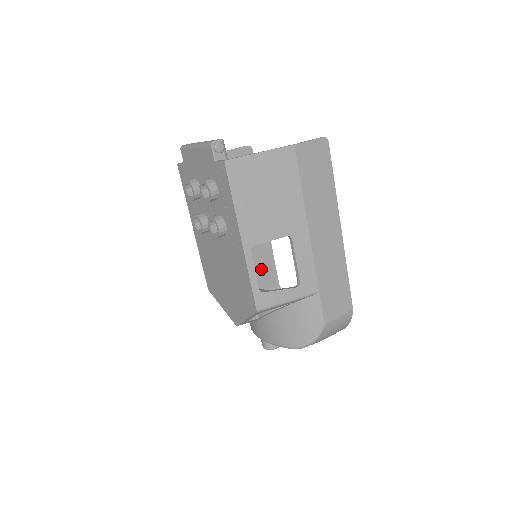
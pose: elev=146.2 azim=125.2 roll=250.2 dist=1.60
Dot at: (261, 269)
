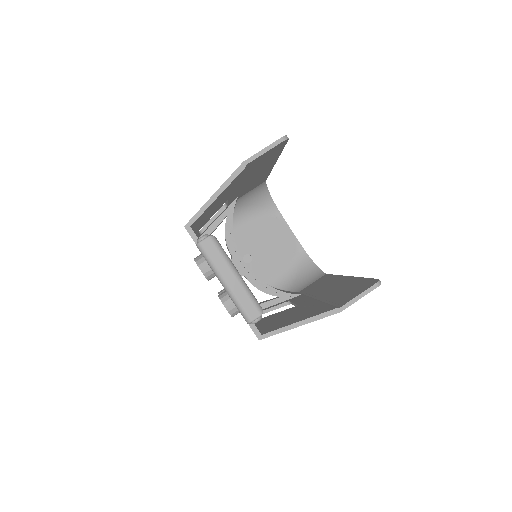
Dot at: (252, 186)
